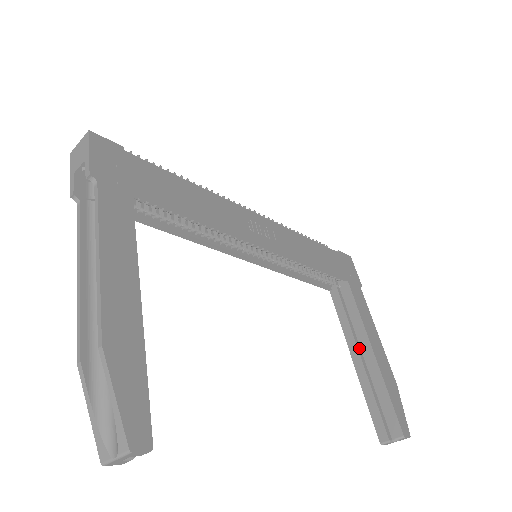
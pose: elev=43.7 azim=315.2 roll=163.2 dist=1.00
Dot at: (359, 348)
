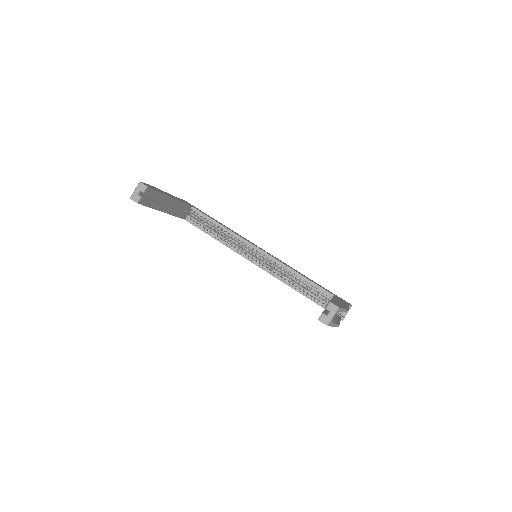
Dot at: occluded
